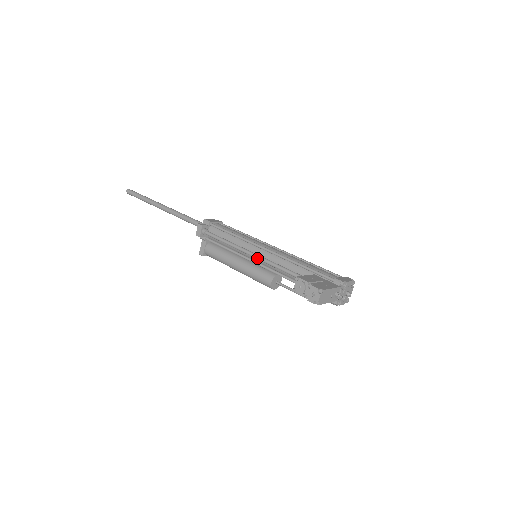
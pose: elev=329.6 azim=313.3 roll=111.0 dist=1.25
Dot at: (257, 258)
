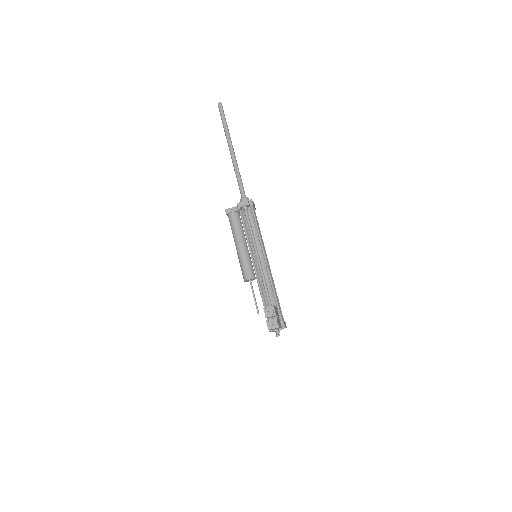
Dot at: (259, 262)
